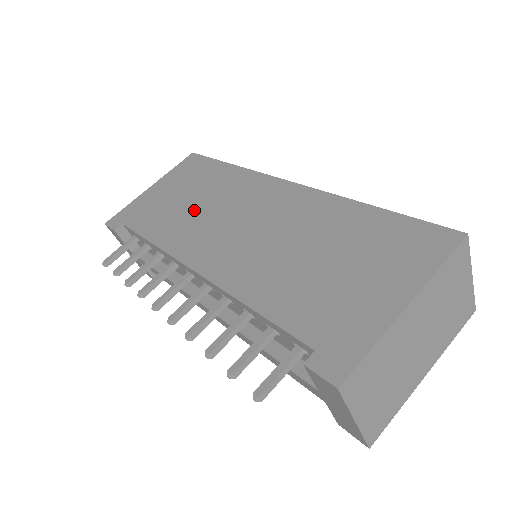
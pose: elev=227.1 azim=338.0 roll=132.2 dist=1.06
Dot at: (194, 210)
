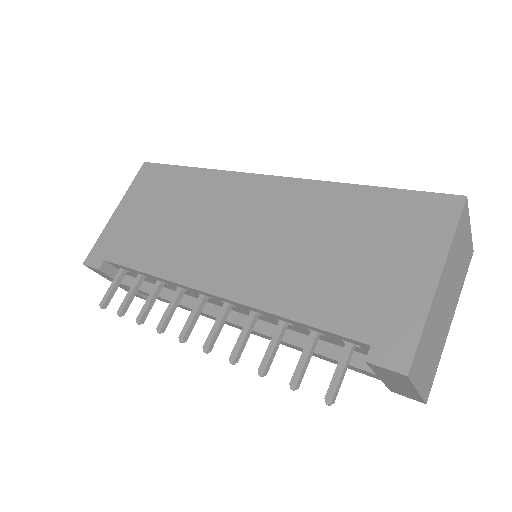
Dot at: (178, 228)
